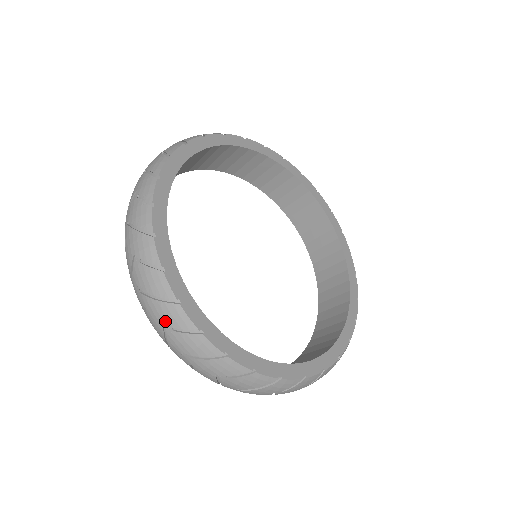
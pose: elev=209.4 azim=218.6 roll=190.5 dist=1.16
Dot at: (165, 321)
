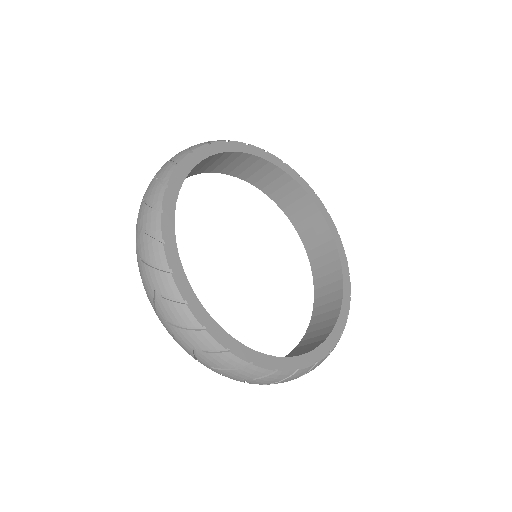
Dot at: (194, 345)
